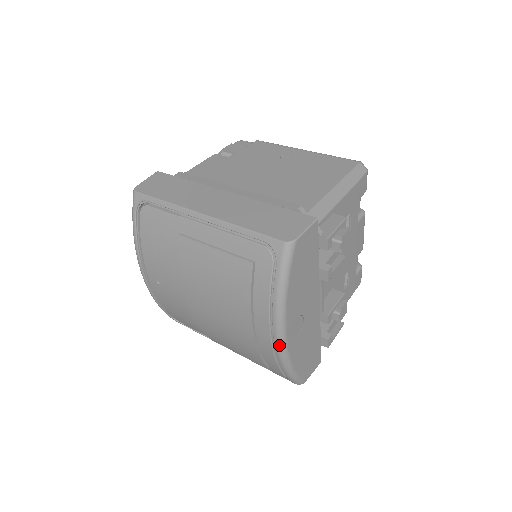
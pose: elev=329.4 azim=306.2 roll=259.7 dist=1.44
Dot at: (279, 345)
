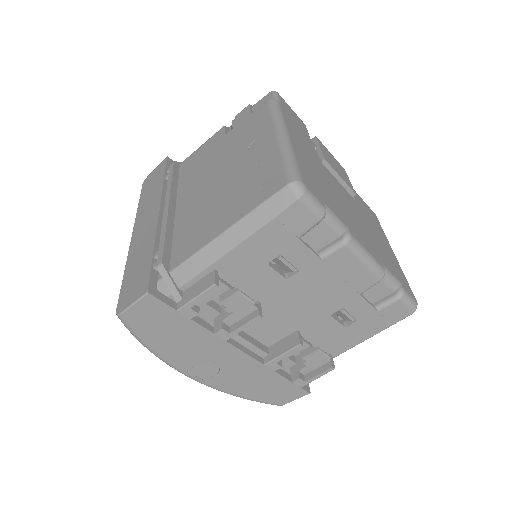
Dot at: occluded
